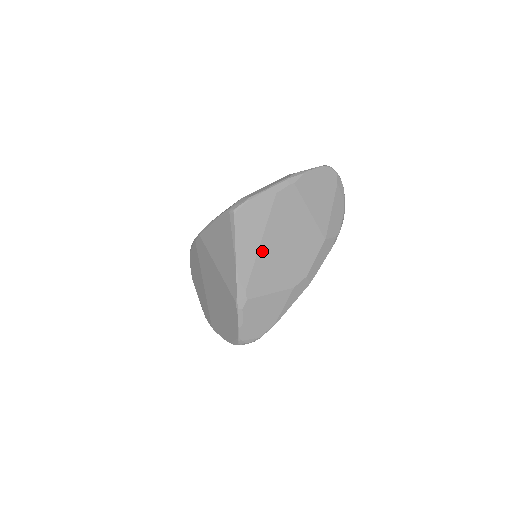
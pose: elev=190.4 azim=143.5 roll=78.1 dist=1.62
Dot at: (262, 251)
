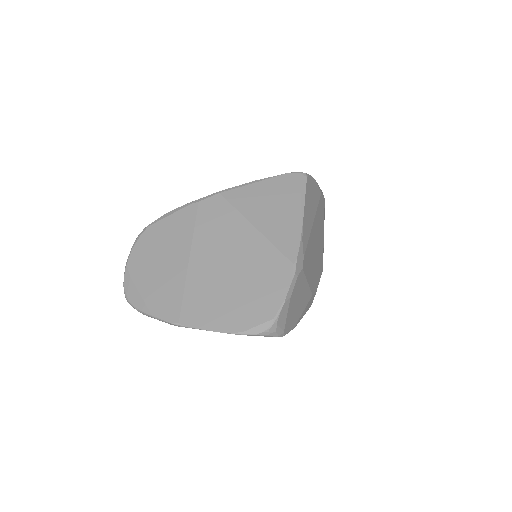
Dot at: (312, 231)
